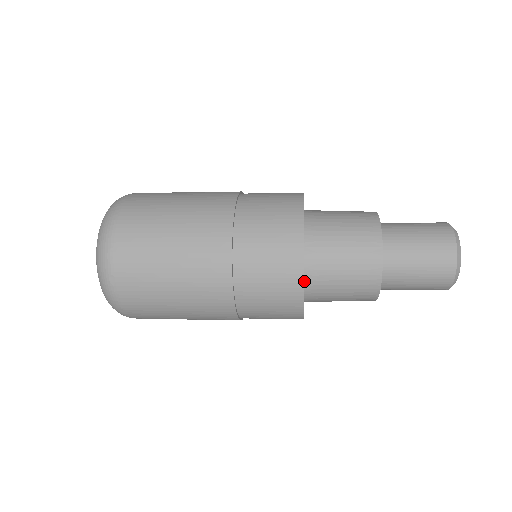
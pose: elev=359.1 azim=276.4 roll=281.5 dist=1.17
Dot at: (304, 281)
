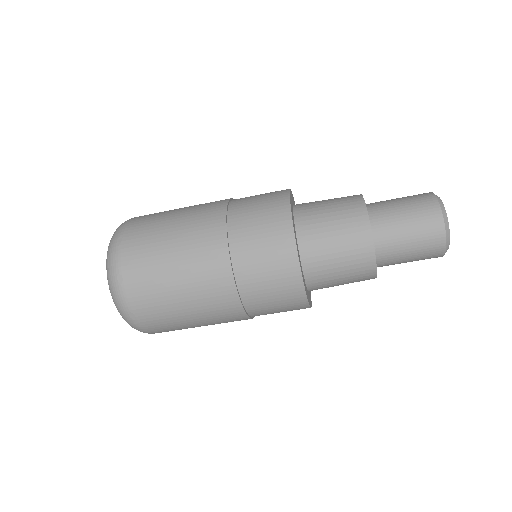
Dot at: (295, 228)
